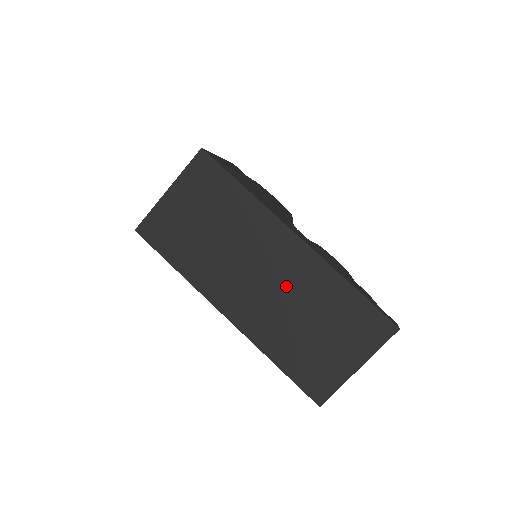
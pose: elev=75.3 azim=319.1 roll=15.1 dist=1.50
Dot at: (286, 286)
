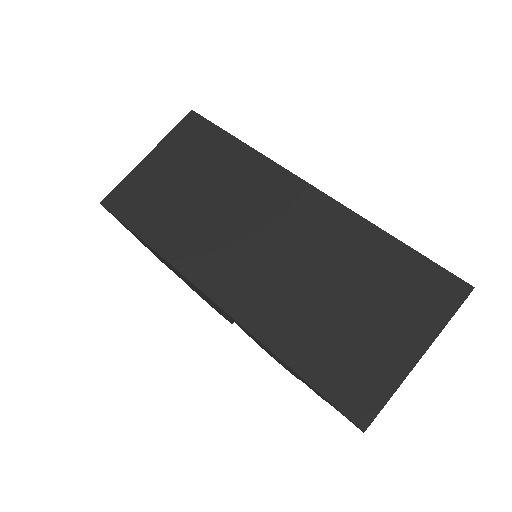
Dot at: (297, 247)
